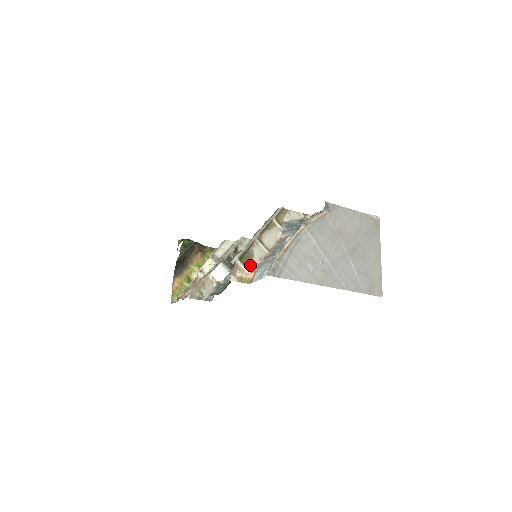
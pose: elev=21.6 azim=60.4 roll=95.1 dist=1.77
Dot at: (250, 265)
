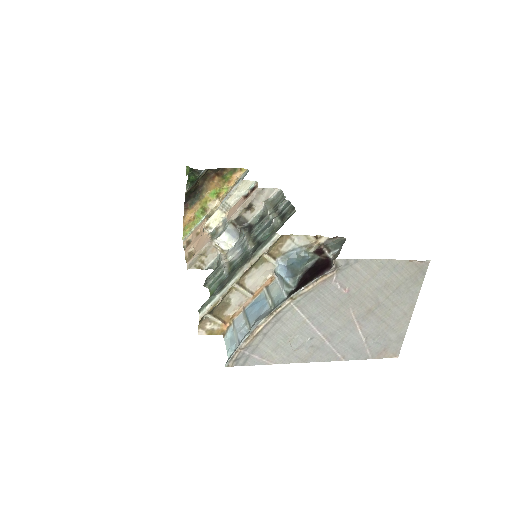
Dot at: (225, 314)
